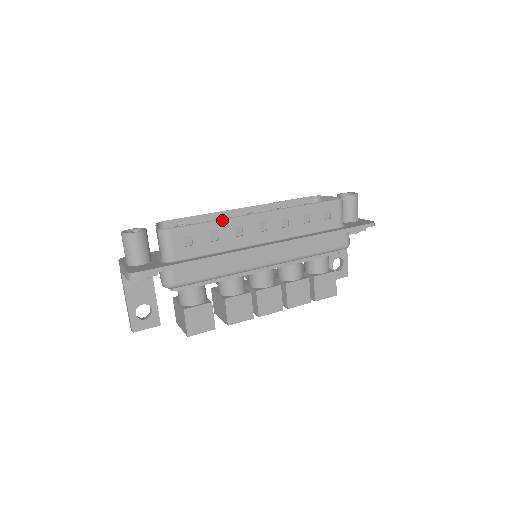
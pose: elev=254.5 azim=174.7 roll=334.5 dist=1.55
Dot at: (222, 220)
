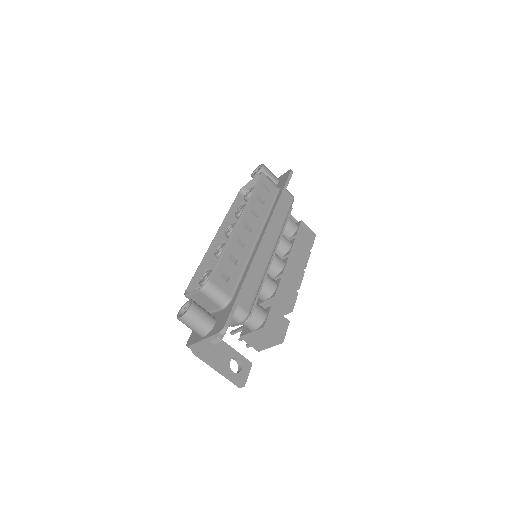
Dot at: (226, 245)
